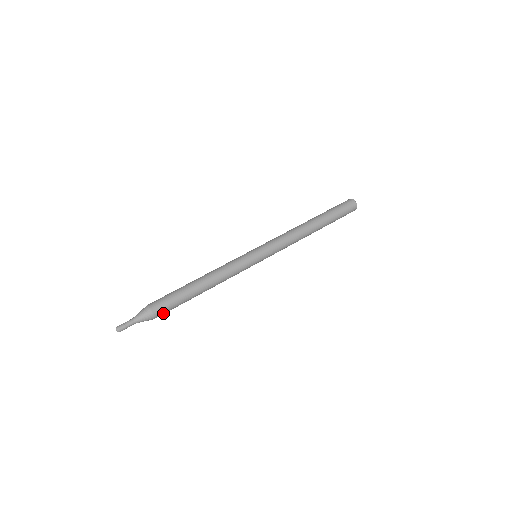
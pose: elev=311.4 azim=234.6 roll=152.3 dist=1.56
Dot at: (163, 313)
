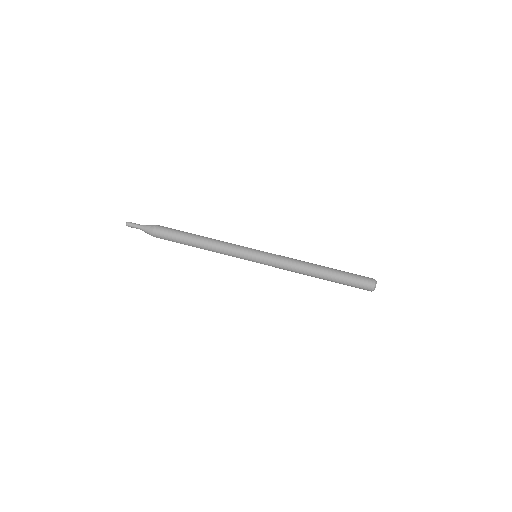
Dot at: occluded
